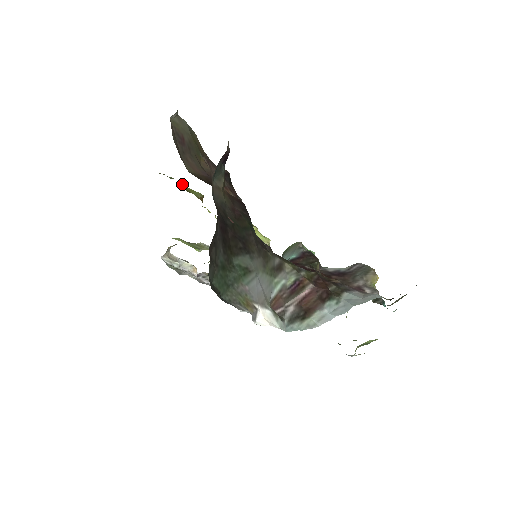
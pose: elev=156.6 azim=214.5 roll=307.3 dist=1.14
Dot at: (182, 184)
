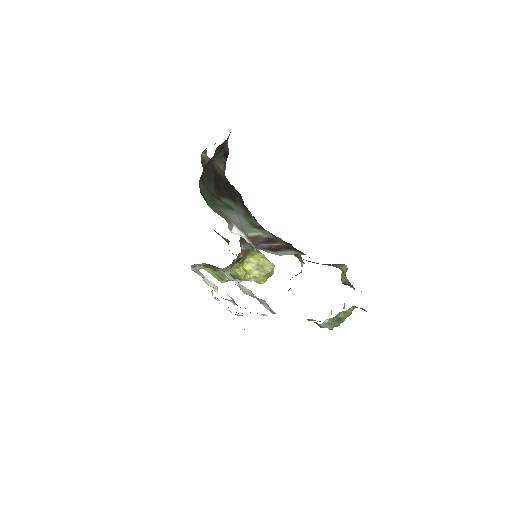
Dot at: occluded
